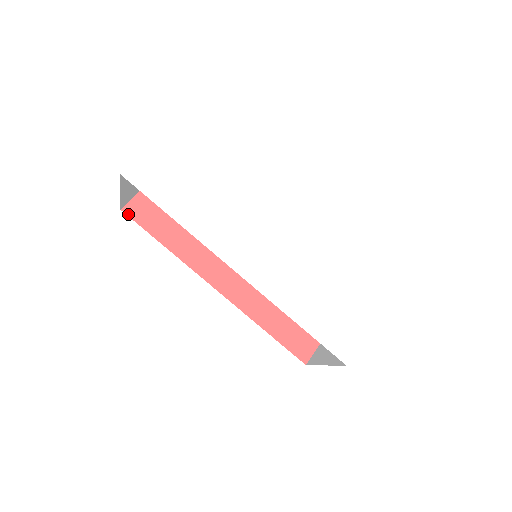
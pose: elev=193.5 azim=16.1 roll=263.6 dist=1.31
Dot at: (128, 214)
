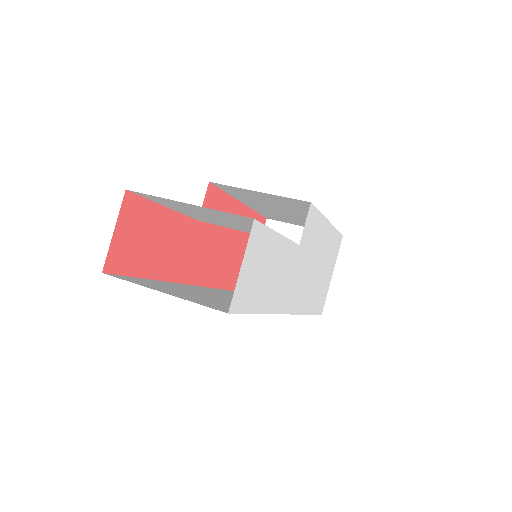
Dot at: (111, 272)
